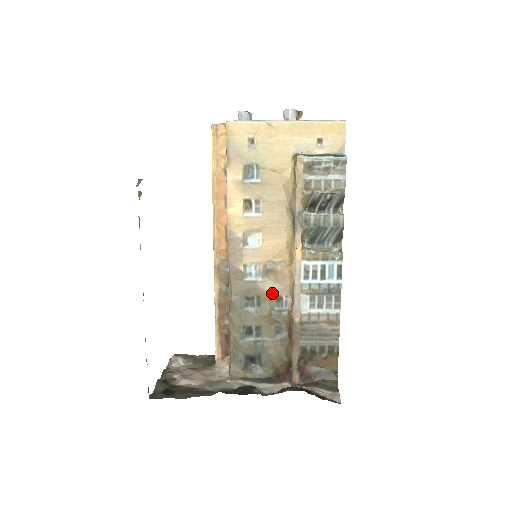
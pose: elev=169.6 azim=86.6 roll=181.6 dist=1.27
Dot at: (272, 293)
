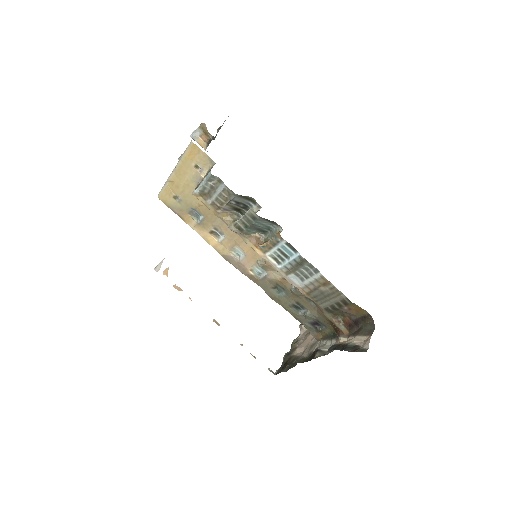
Dot at: (280, 279)
